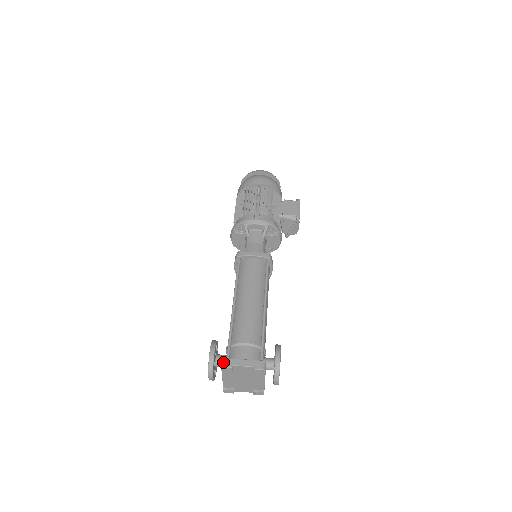
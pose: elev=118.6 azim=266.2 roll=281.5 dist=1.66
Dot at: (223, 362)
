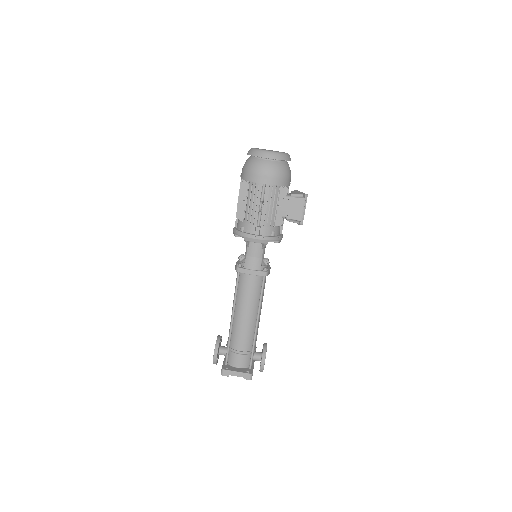
Dot at: (222, 372)
